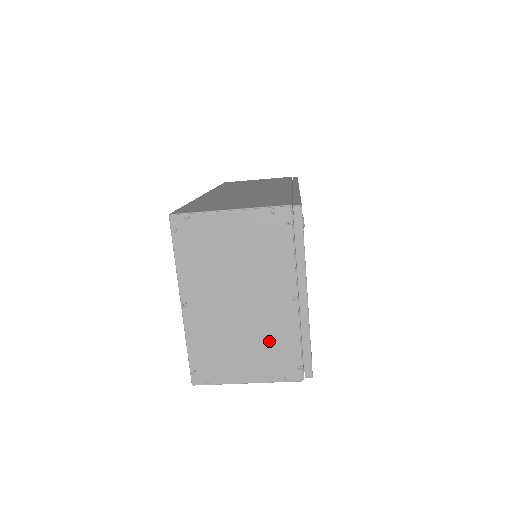
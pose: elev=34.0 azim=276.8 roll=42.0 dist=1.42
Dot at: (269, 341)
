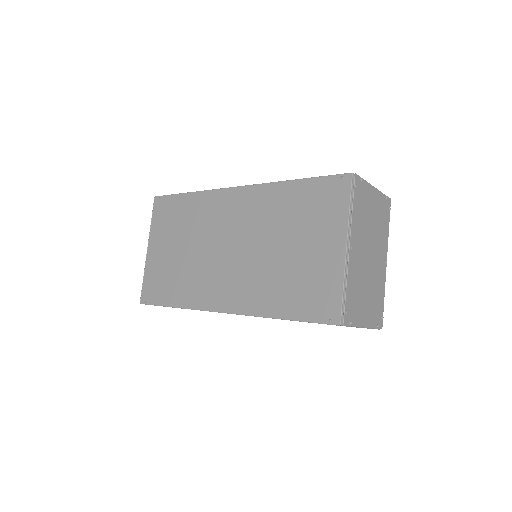
Dot at: (376, 292)
